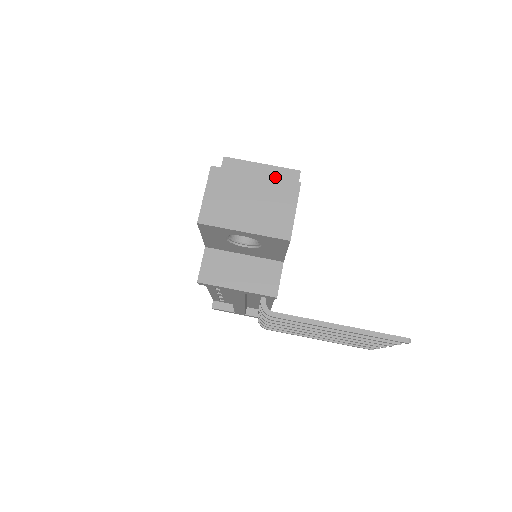
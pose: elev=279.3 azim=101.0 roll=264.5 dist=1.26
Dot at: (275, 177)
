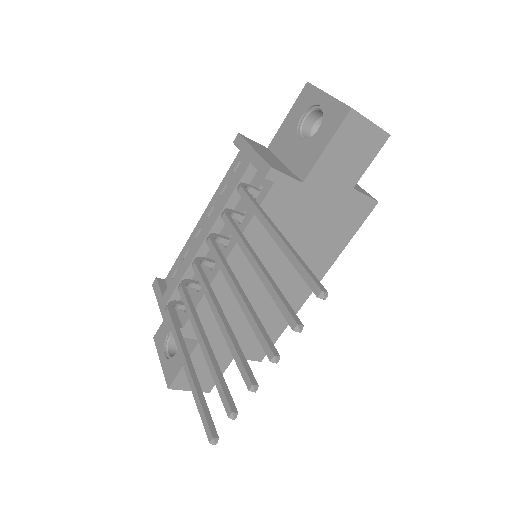
Dot at: (358, 186)
